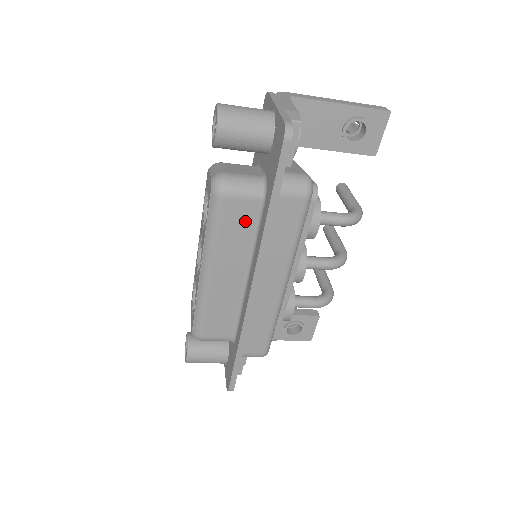
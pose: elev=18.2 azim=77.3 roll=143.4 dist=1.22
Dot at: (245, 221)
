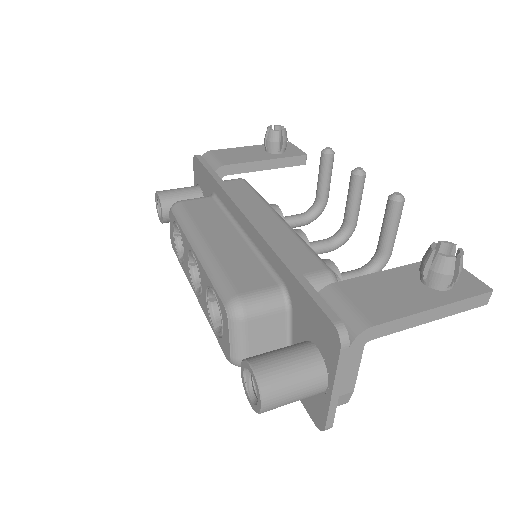
Dot at: occluded
